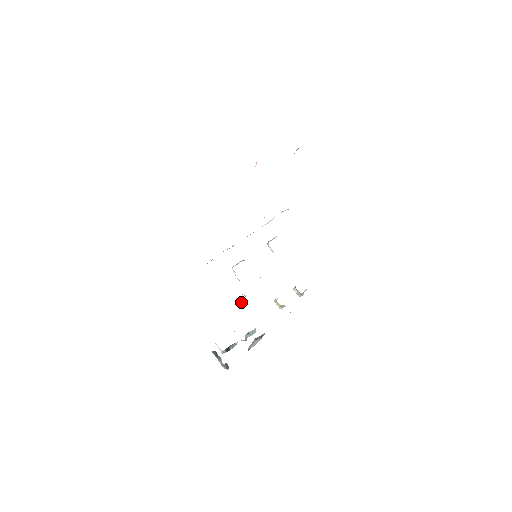
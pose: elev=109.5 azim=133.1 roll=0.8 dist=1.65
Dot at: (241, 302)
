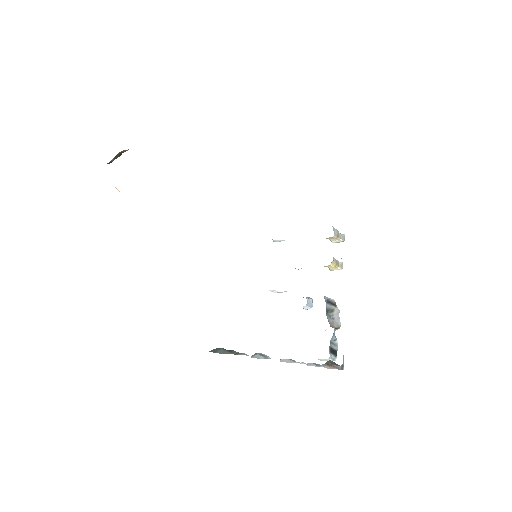
Dot at: (306, 305)
